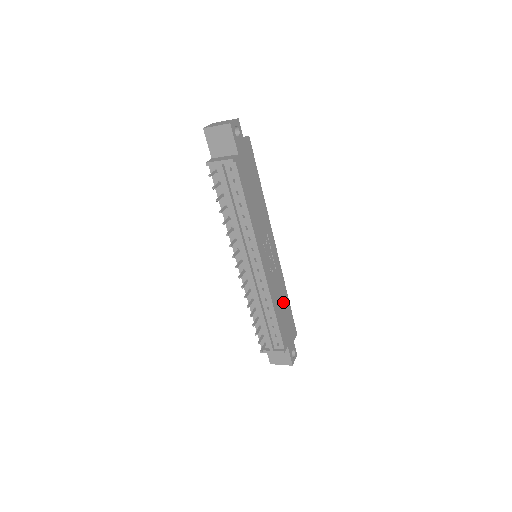
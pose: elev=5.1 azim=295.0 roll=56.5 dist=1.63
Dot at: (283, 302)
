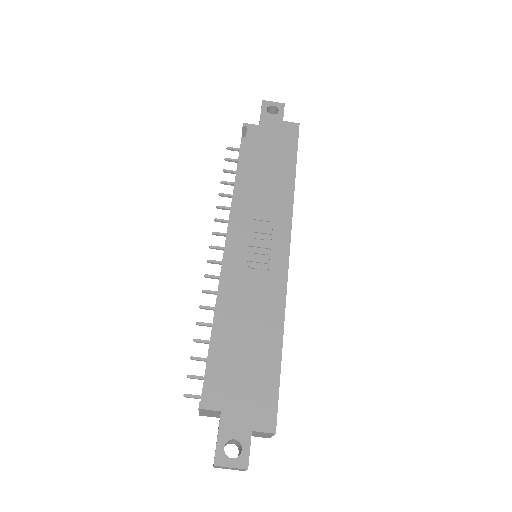
Dot at: (259, 335)
